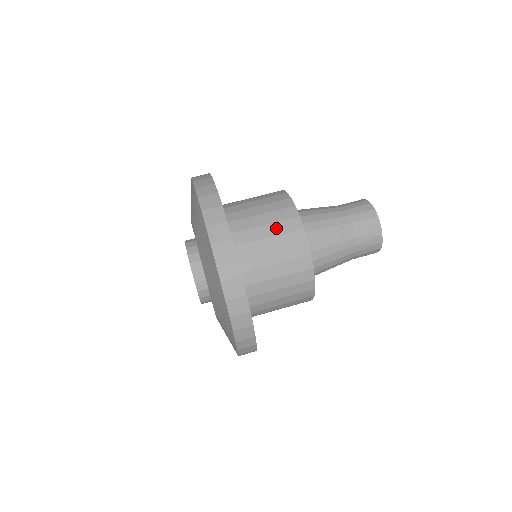
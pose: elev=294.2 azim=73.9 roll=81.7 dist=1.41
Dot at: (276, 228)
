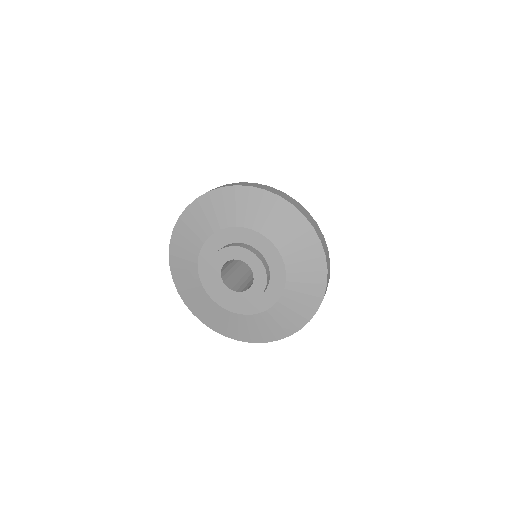
Dot at: occluded
